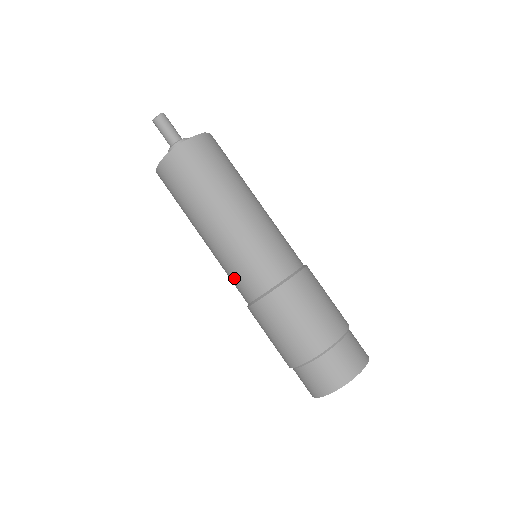
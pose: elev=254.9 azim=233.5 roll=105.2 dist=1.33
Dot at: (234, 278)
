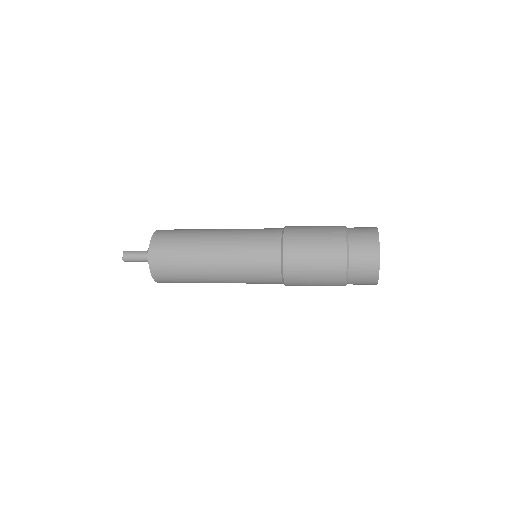
Dot at: (257, 273)
